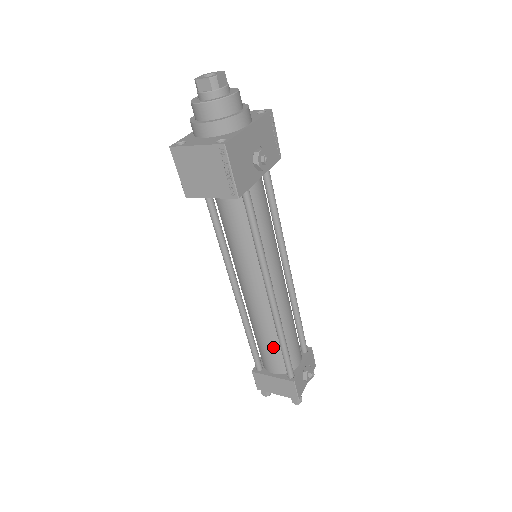
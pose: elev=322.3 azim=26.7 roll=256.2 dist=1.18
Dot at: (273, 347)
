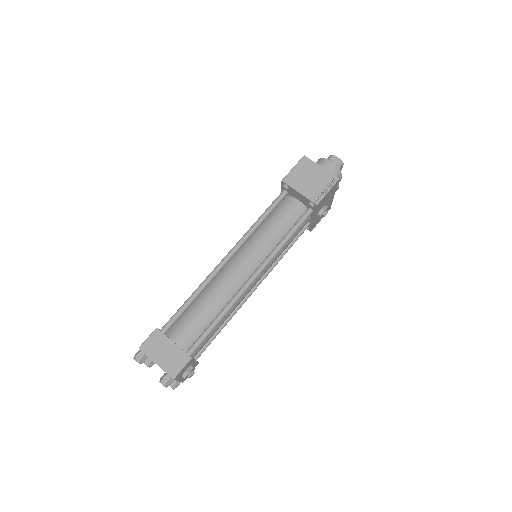
Dot at: (204, 319)
